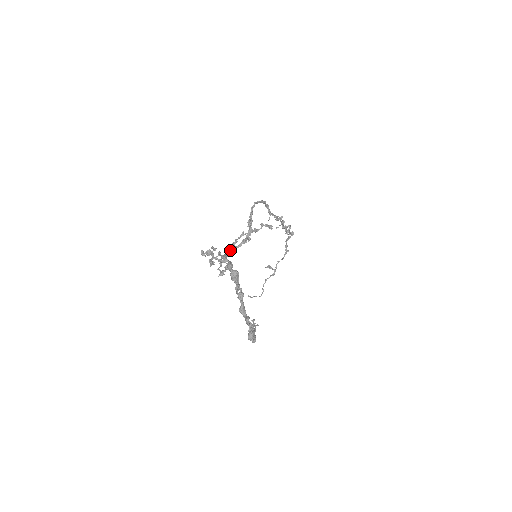
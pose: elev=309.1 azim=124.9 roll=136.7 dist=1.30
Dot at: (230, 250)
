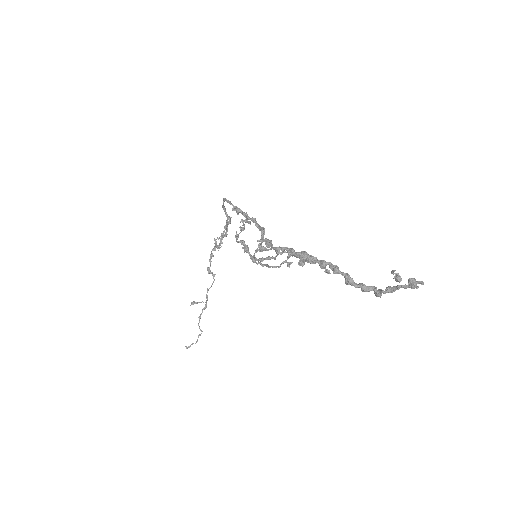
Dot at: (261, 244)
